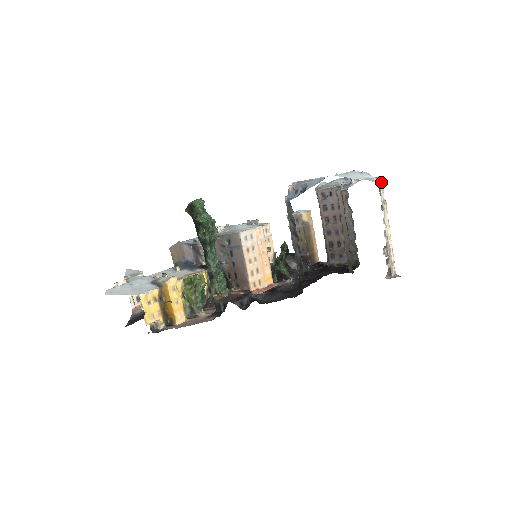
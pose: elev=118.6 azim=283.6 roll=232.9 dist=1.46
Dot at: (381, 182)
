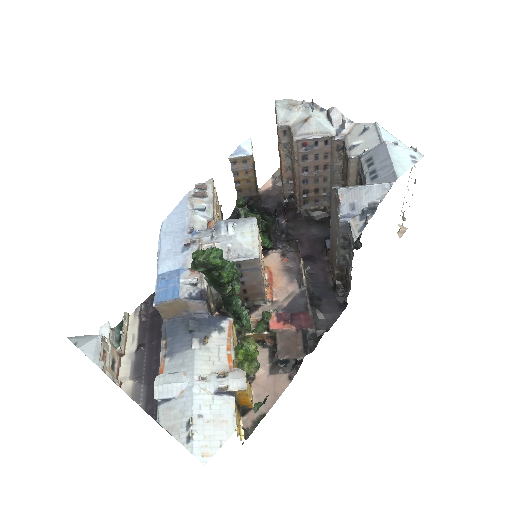
Dot at: (416, 152)
